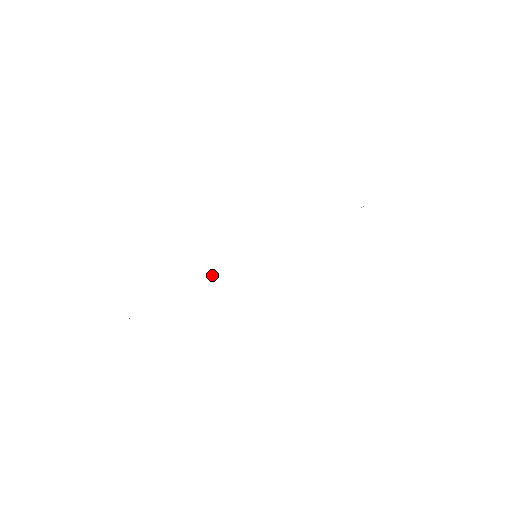
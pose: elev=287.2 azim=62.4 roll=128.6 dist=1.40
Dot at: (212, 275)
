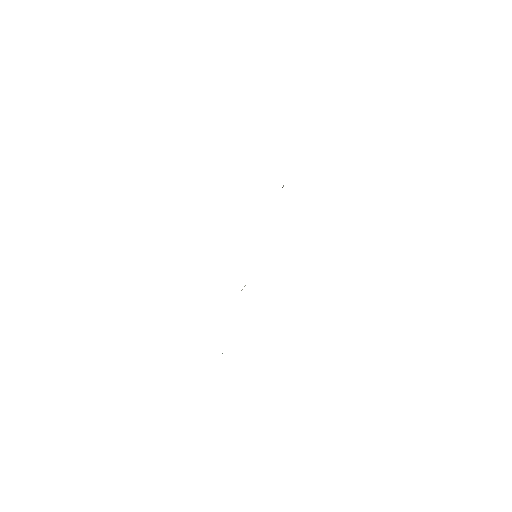
Dot at: (242, 289)
